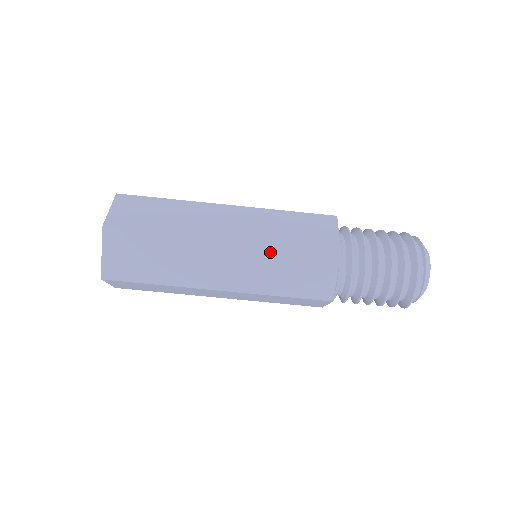
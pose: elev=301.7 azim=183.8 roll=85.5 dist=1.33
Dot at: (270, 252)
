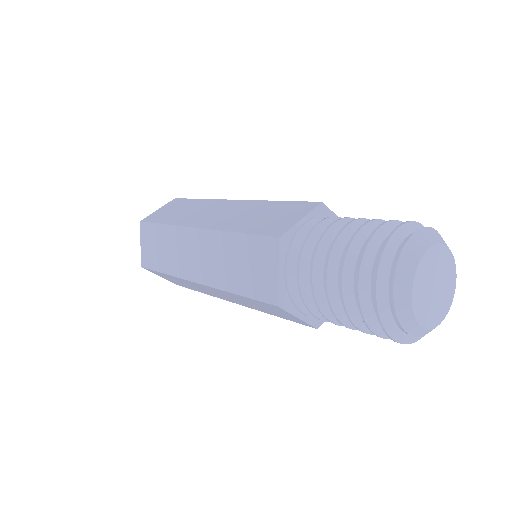
Dot at: (225, 240)
